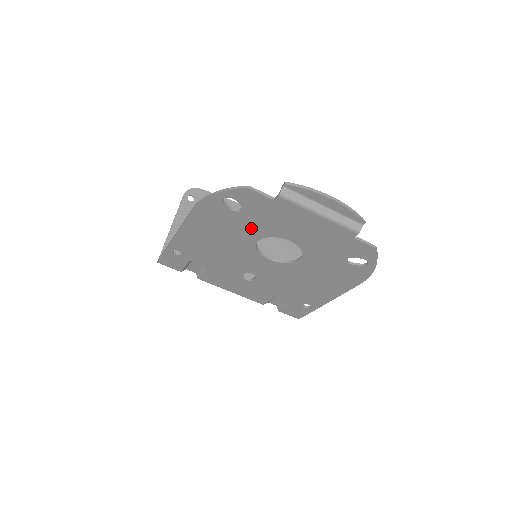
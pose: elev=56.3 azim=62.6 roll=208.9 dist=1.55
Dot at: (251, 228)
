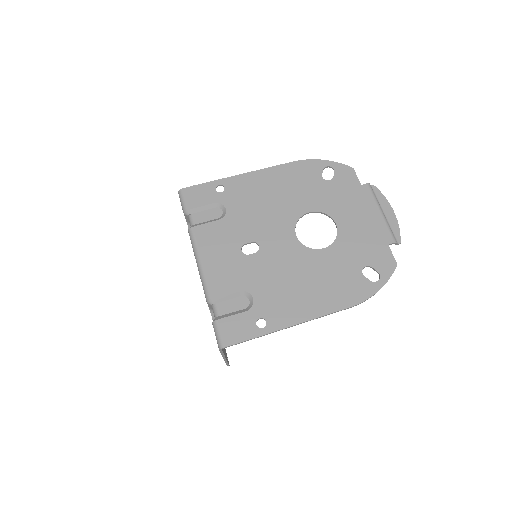
Dot at: (318, 198)
